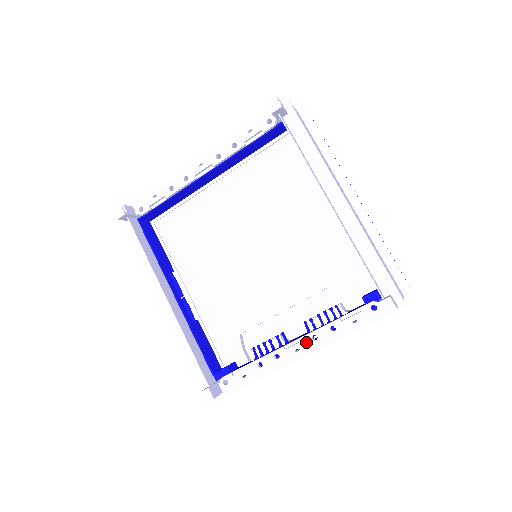
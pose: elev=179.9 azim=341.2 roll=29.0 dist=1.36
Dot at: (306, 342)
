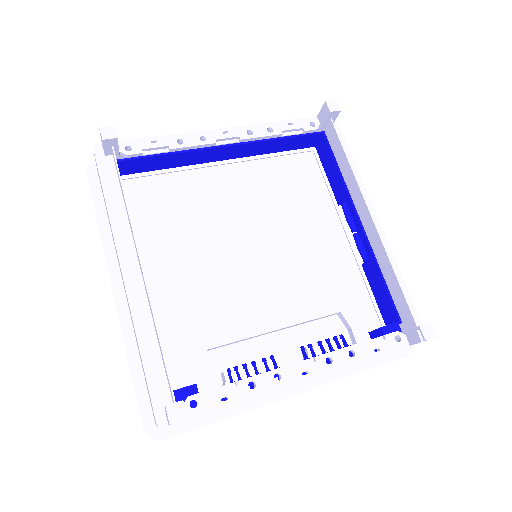
Dot at: (318, 364)
